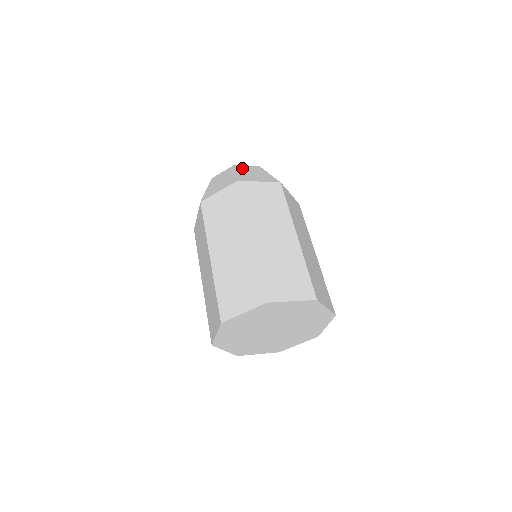
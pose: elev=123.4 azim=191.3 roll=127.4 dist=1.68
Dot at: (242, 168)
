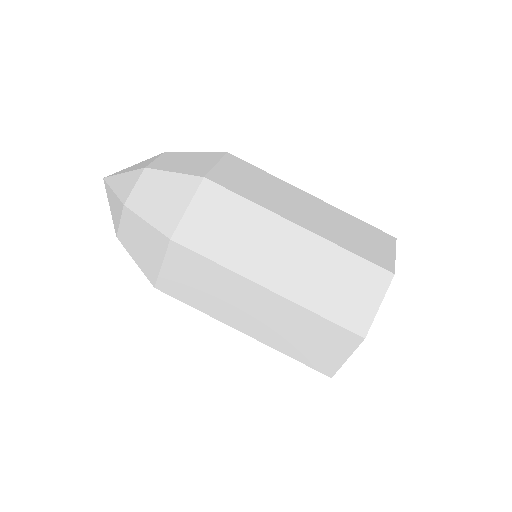
Dot at: (138, 201)
